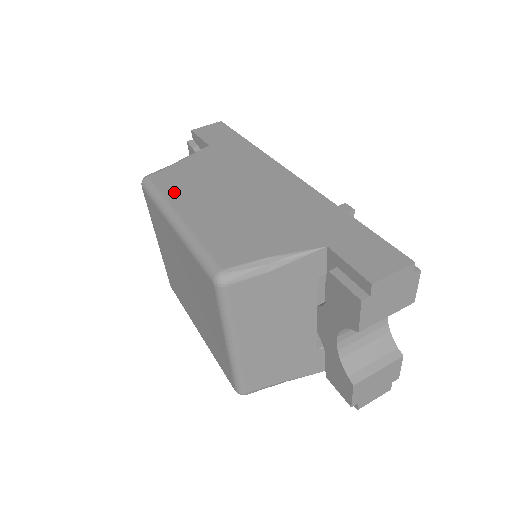
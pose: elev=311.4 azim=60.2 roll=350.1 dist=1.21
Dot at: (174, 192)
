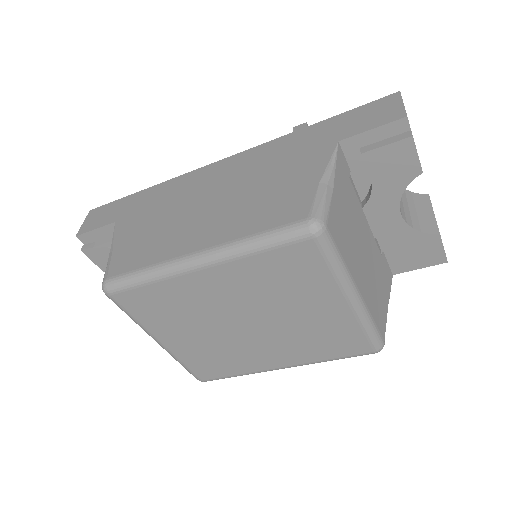
Dot at: (156, 255)
